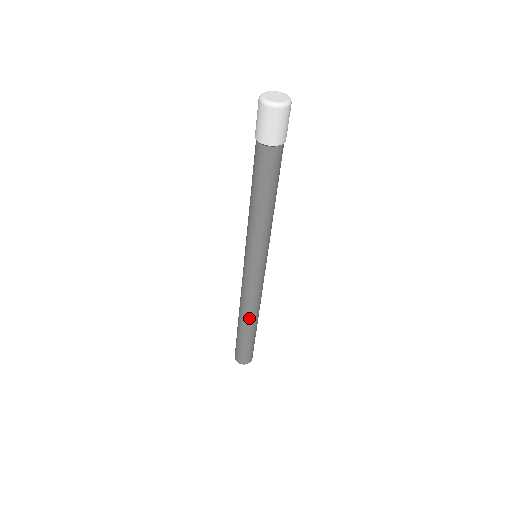
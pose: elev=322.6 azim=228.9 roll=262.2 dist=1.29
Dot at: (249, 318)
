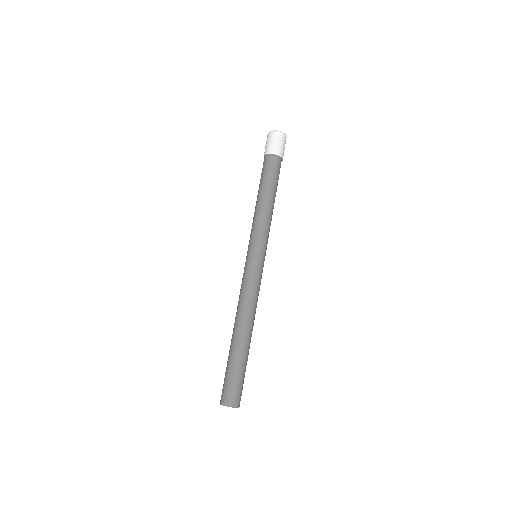
Dot at: (249, 325)
